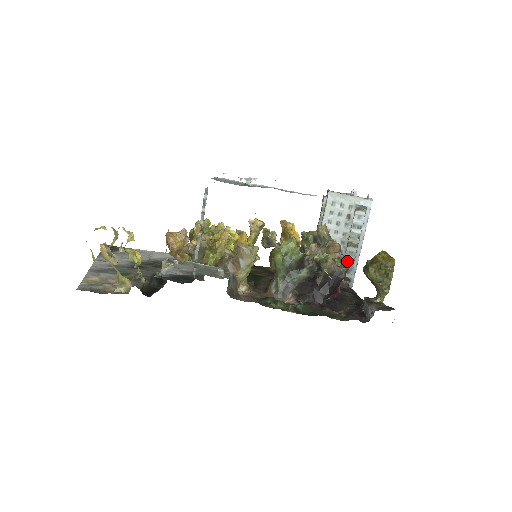
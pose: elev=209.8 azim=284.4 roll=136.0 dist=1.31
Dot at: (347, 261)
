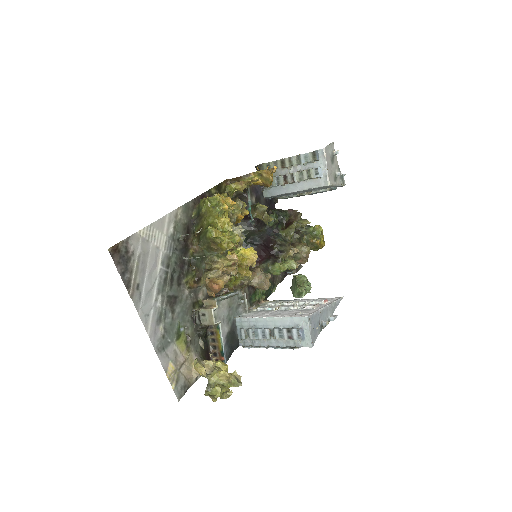
Dot at: occluded
